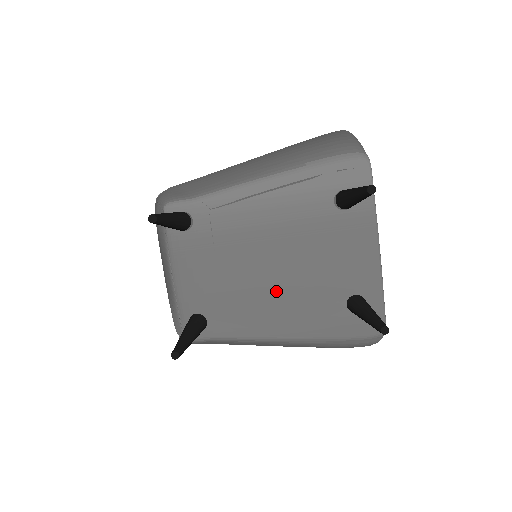
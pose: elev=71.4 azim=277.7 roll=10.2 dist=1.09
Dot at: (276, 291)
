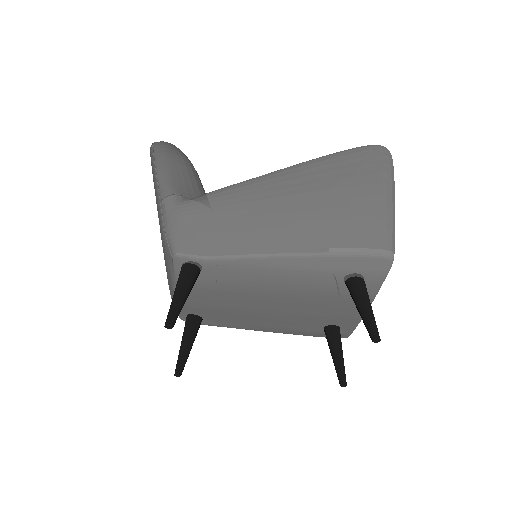
Dot at: (268, 316)
